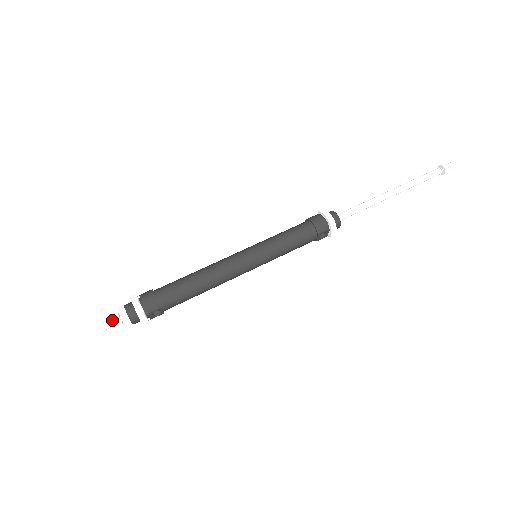
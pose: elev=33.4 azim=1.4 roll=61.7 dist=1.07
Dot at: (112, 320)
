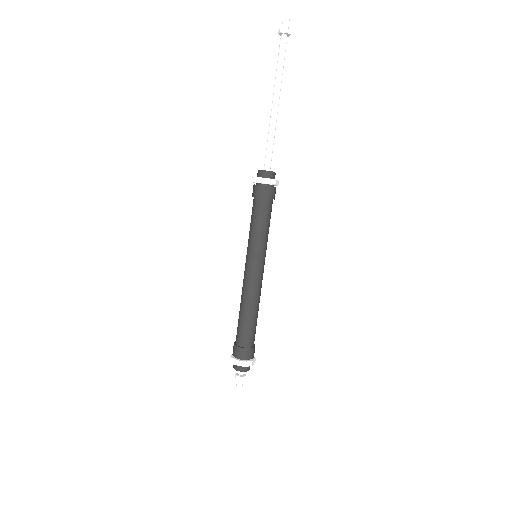
Dot at: (242, 382)
